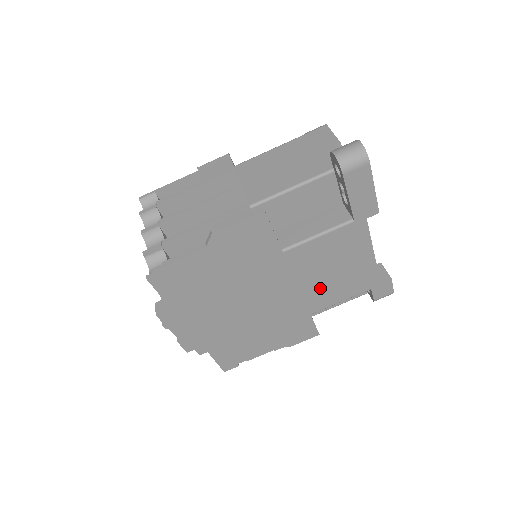
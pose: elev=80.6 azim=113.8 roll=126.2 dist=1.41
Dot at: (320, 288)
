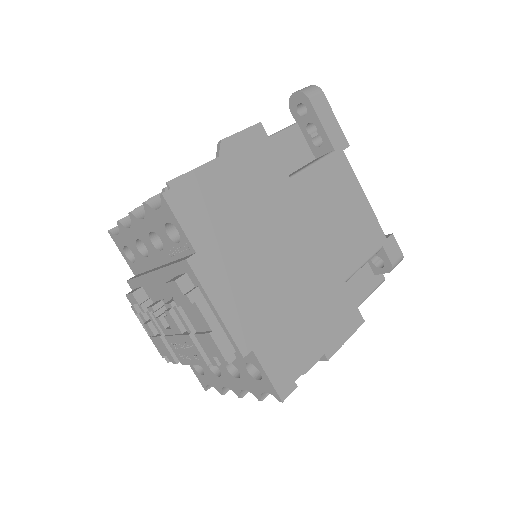
Dot at: (338, 238)
